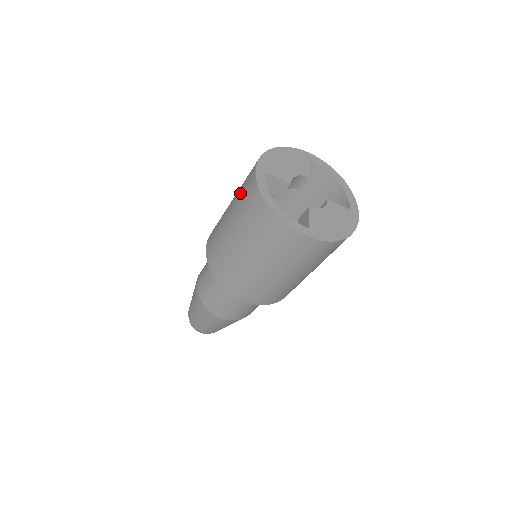
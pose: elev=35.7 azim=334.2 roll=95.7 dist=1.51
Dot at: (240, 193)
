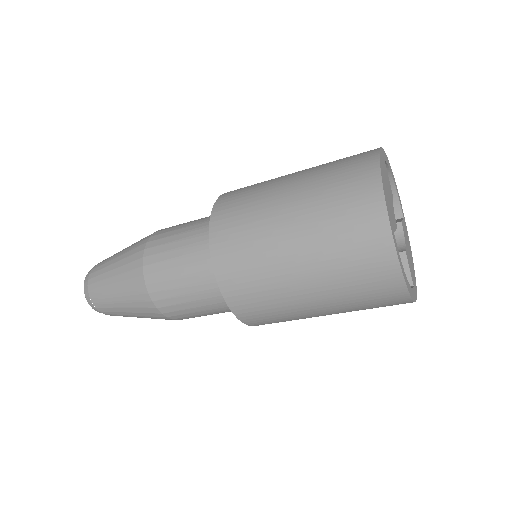
Dot at: (340, 251)
